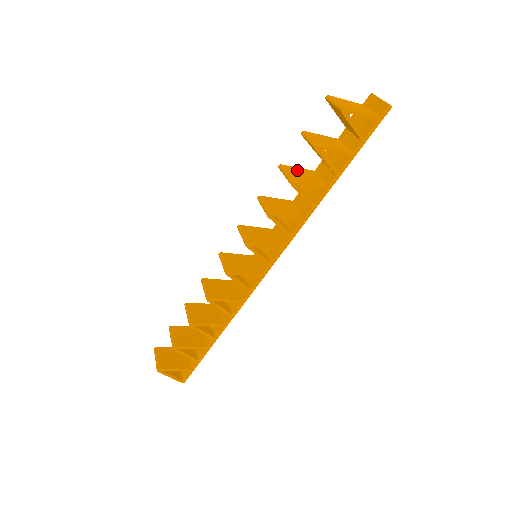
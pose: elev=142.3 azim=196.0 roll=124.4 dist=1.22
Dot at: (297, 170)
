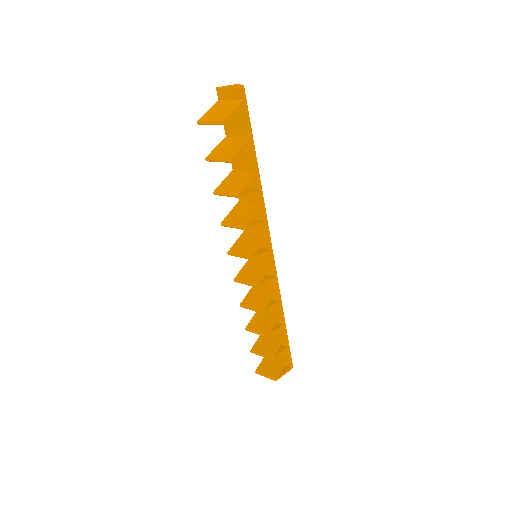
Dot at: (226, 183)
